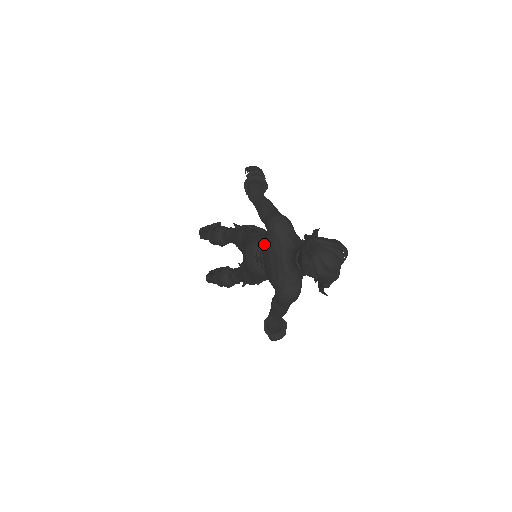
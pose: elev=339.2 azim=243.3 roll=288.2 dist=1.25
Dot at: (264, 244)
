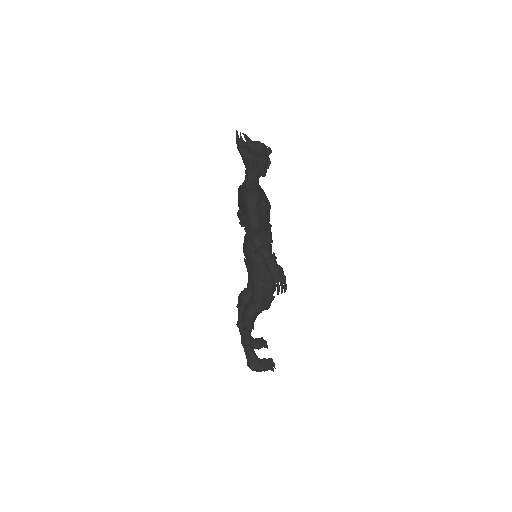
Dot at: occluded
